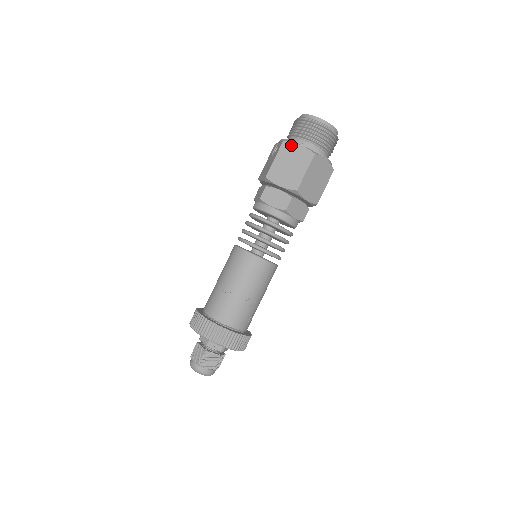
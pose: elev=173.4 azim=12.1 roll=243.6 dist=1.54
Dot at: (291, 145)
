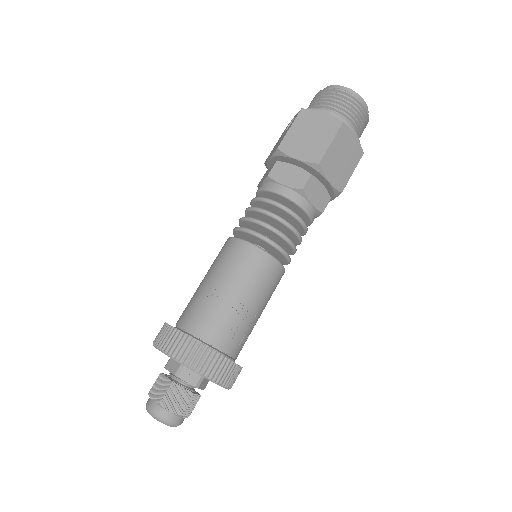
Dot at: (312, 112)
